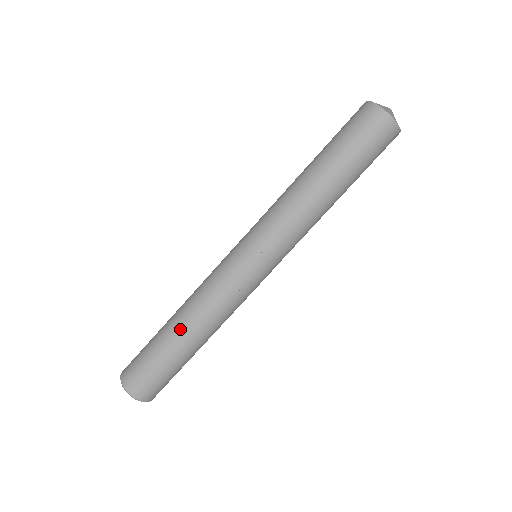
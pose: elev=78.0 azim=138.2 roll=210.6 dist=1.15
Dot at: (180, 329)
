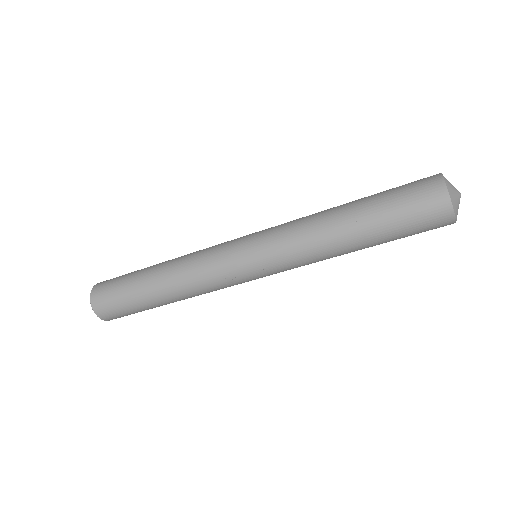
Dot at: (156, 278)
